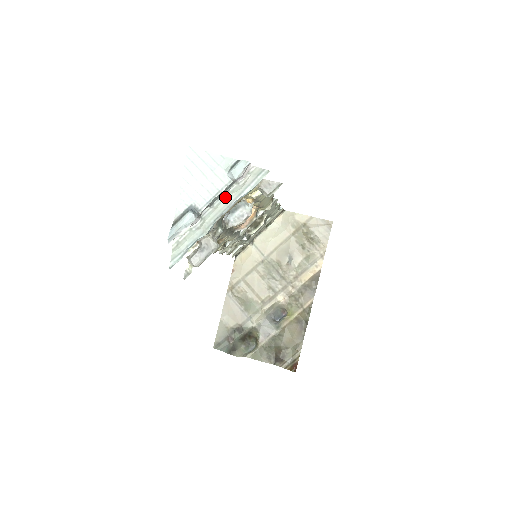
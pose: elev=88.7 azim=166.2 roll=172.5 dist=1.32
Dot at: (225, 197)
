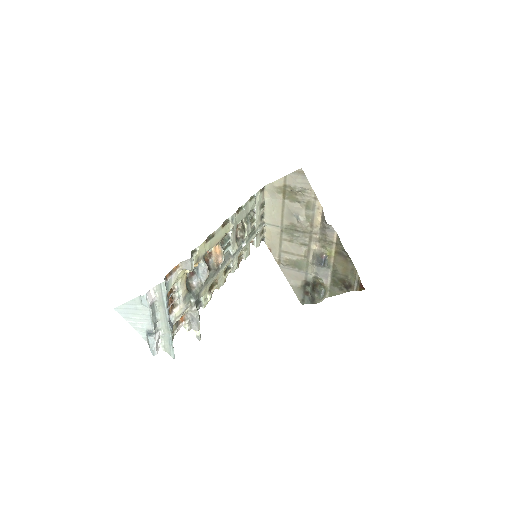
Dot at: (159, 311)
